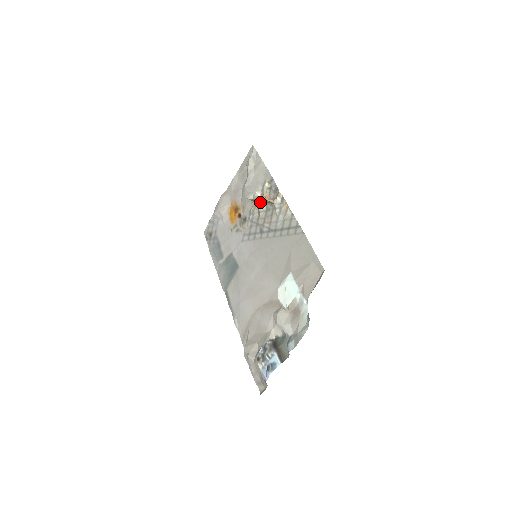
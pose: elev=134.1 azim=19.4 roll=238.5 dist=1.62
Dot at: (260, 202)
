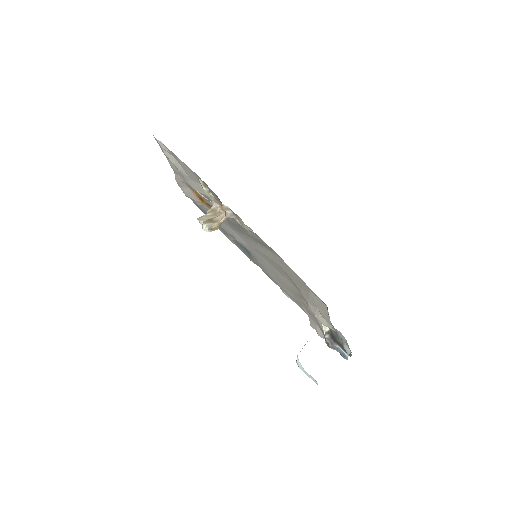
Dot at: occluded
